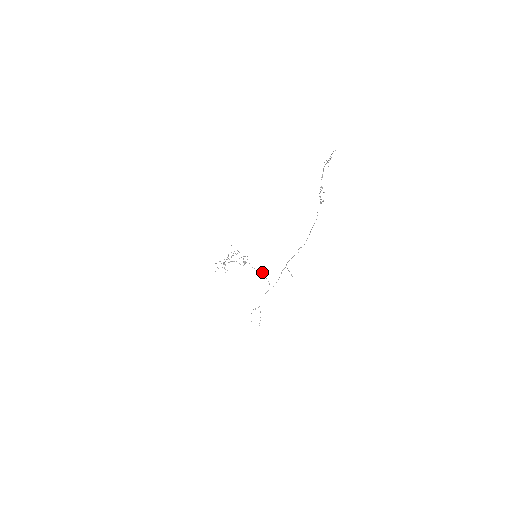
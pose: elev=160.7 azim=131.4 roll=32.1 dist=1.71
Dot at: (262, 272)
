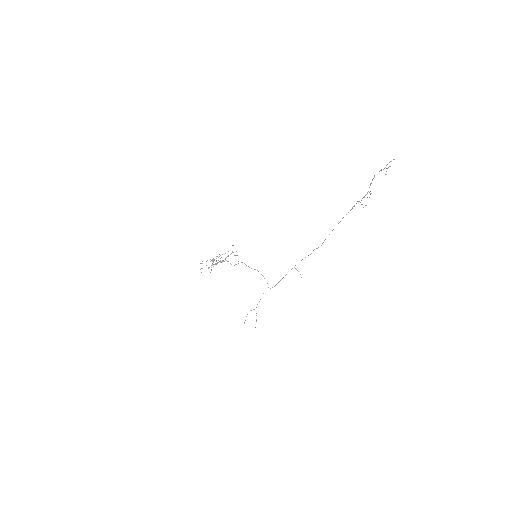
Dot at: occluded
